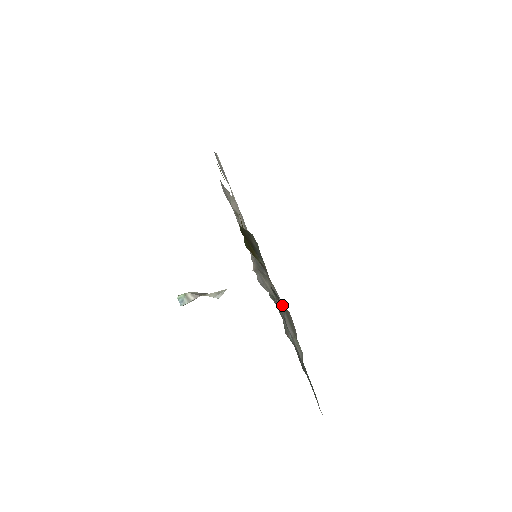
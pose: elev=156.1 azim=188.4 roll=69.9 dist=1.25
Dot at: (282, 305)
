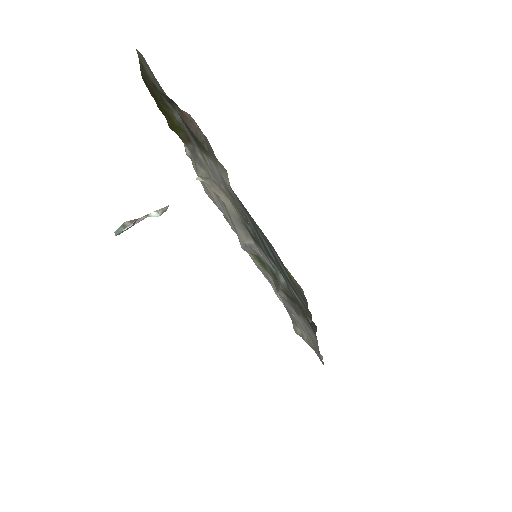
Dot at: occluded
